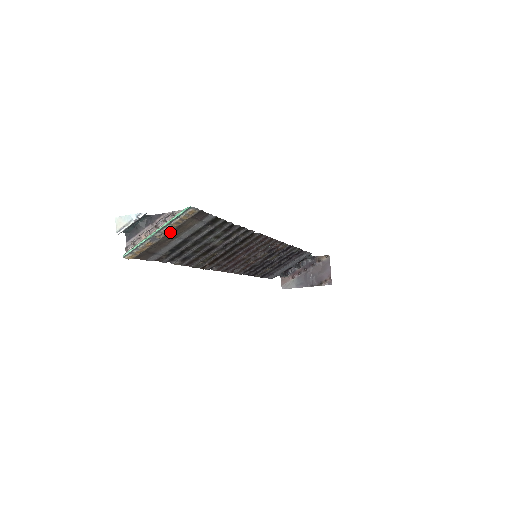
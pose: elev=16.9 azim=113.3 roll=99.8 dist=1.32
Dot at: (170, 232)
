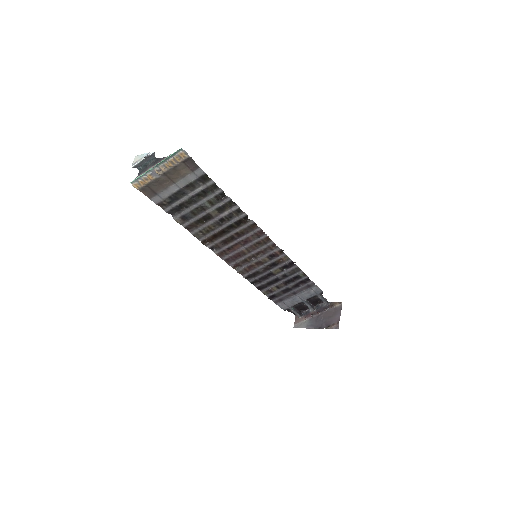
Dot at: (167, 172)
